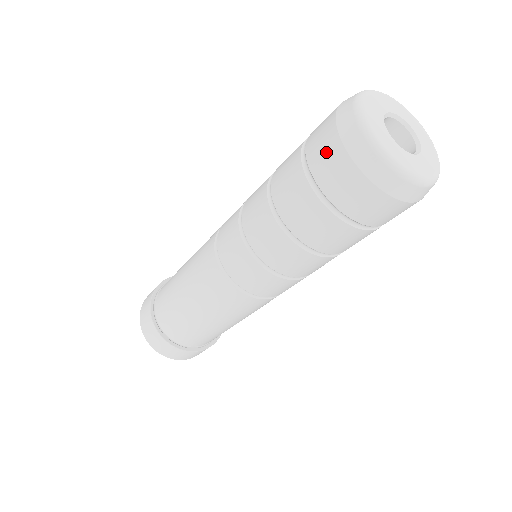
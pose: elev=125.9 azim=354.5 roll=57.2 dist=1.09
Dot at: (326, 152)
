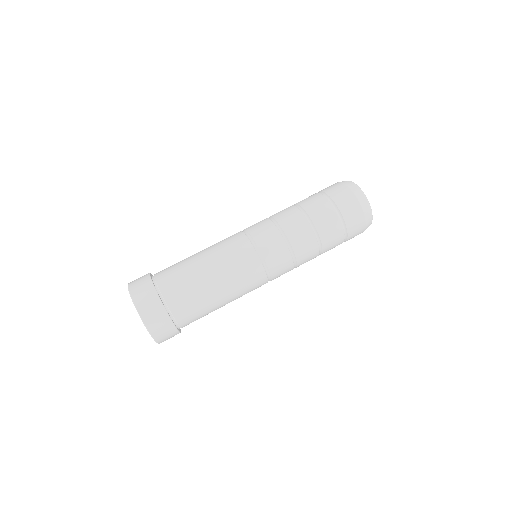
Dot at: (334, 187)
